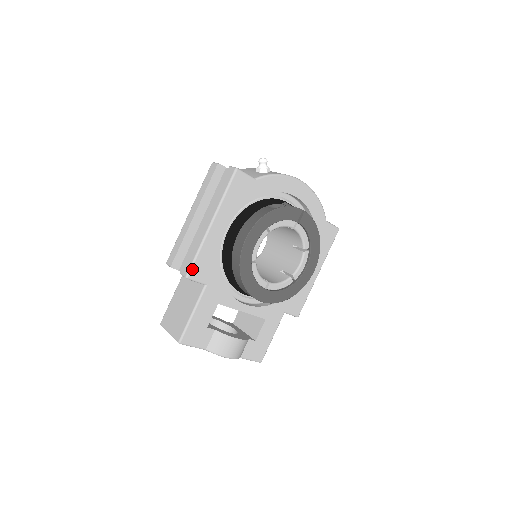
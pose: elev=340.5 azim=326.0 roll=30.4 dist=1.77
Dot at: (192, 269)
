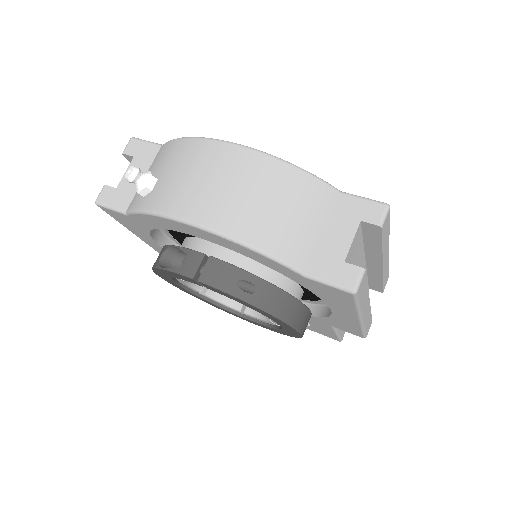
Dot at: occluded
